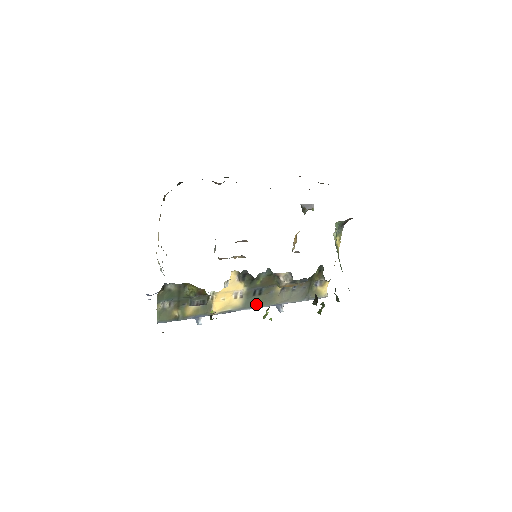
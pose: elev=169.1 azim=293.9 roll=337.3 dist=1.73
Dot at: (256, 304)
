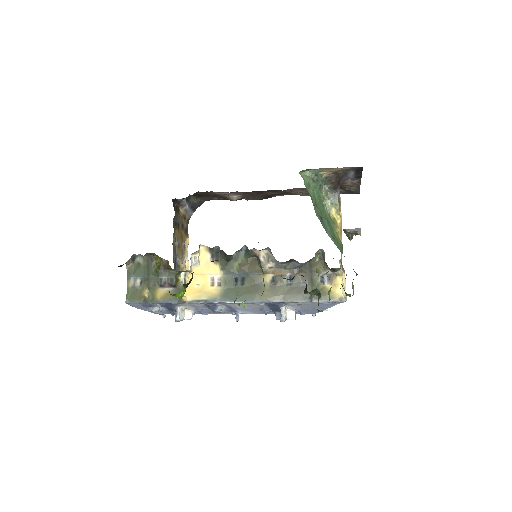
Dot at: (238, 297)
